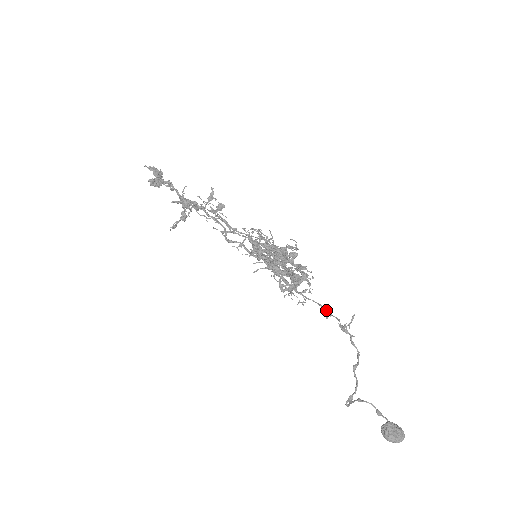
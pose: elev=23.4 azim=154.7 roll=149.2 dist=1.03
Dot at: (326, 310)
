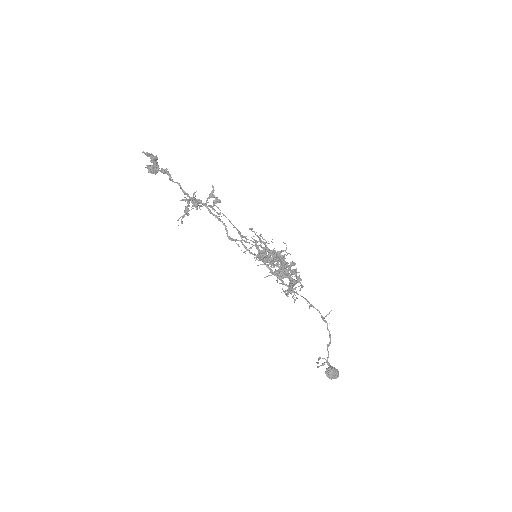
Dot at: occluded
